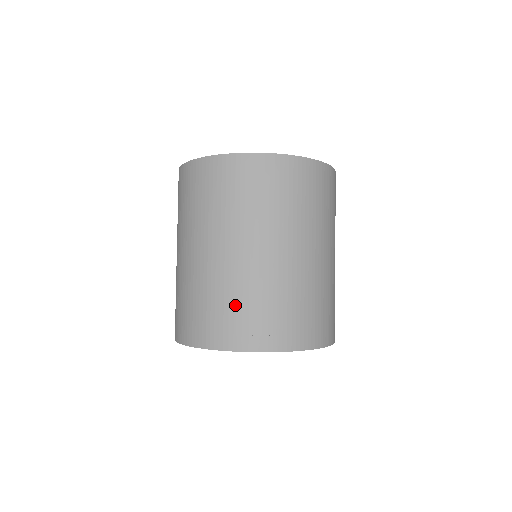
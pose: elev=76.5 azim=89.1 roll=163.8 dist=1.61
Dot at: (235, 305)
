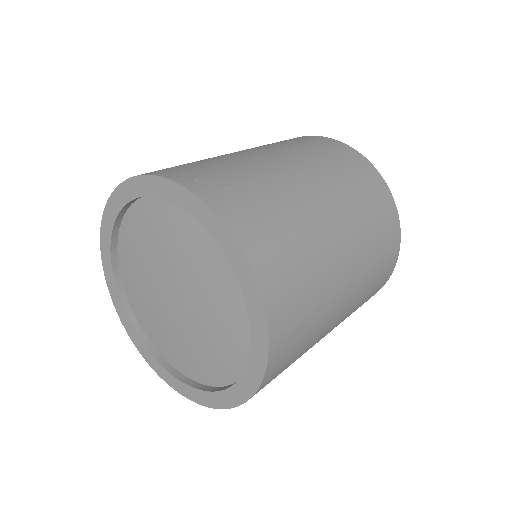
Dot at: (222, 168)
